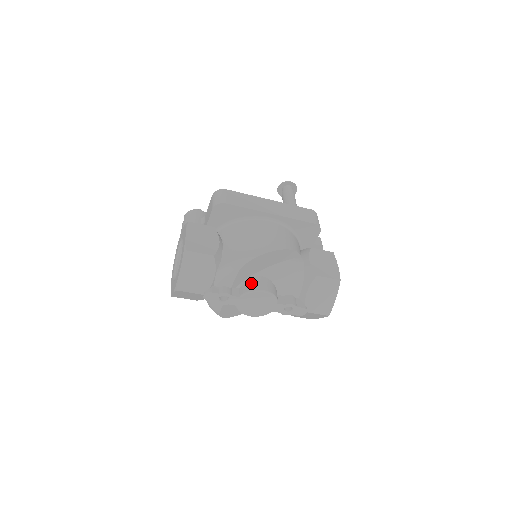
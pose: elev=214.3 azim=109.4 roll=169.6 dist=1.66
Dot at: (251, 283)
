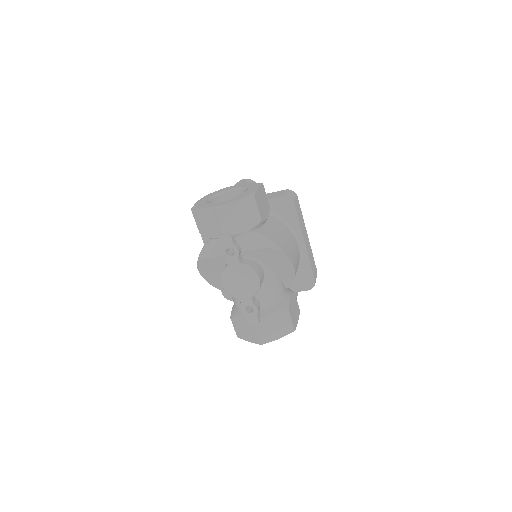
Dot at: (256, 265)
